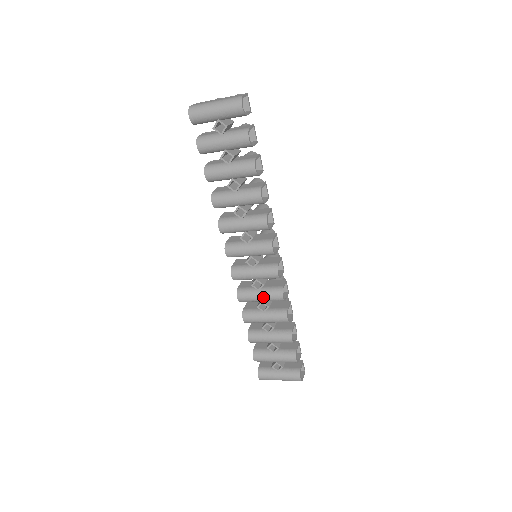
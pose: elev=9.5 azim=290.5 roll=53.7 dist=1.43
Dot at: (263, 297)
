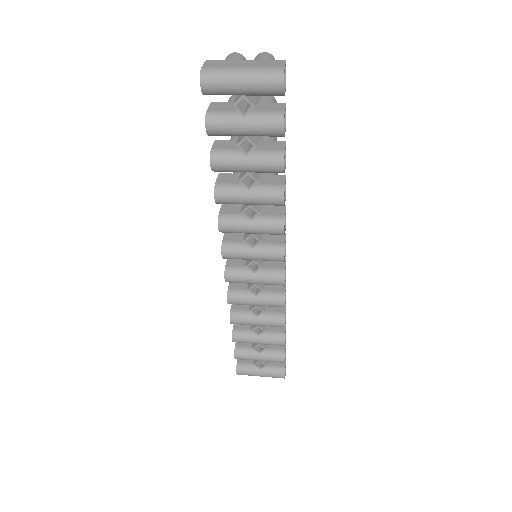
Dot at: (260, 303)
